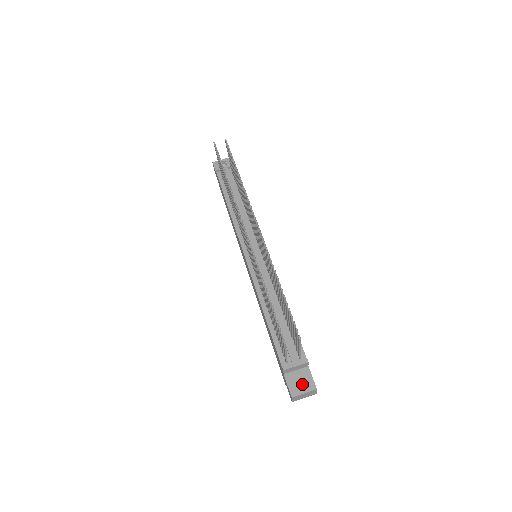
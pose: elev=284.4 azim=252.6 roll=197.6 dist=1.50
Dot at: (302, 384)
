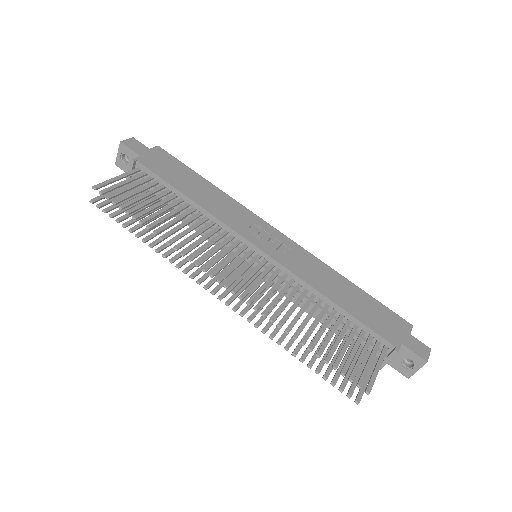
Dot at: occluded
